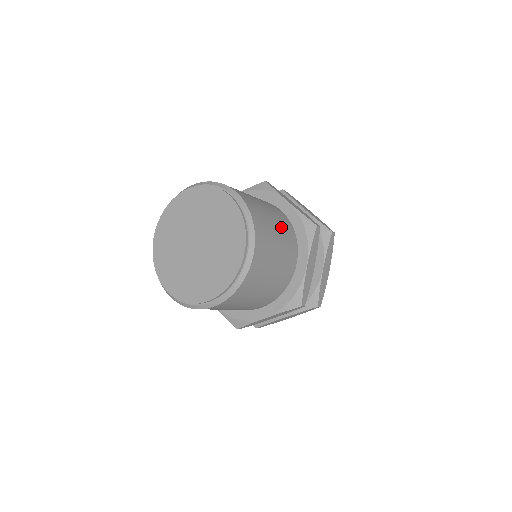
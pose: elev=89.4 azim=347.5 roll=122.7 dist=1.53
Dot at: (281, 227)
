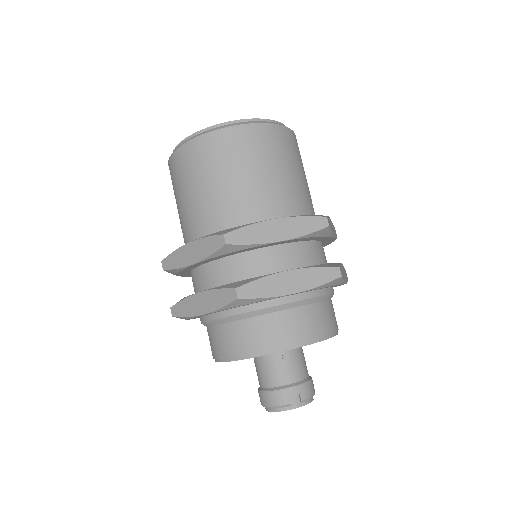
Dot at: (296, 186)
